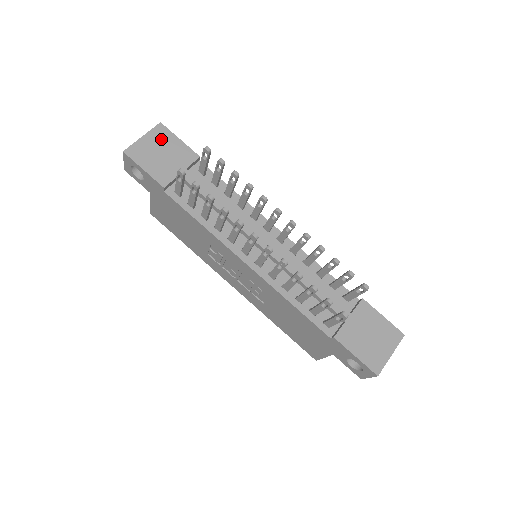
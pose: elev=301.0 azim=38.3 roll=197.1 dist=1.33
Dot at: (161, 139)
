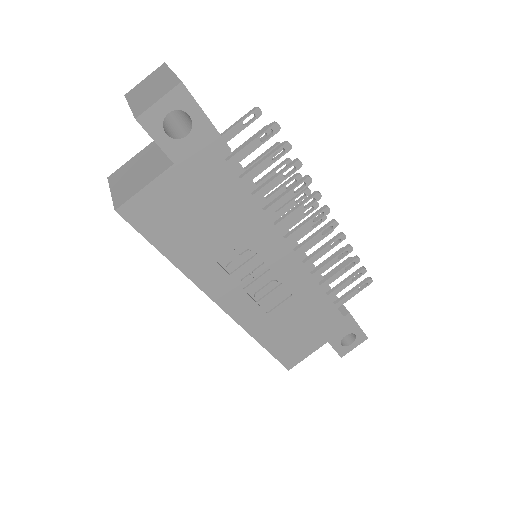
Dot at: occluded
